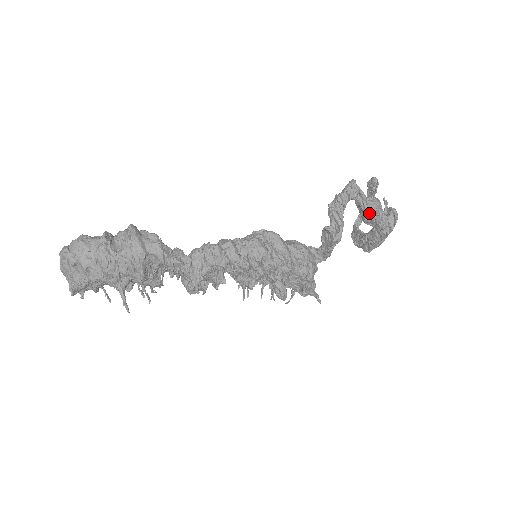
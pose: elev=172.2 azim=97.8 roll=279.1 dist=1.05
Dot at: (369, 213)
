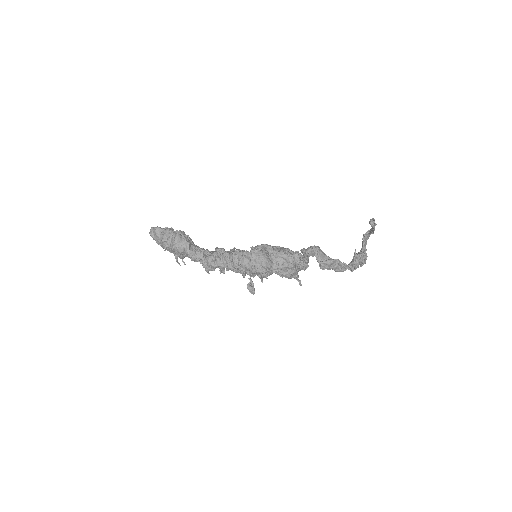
Dot at: (320, 268)
